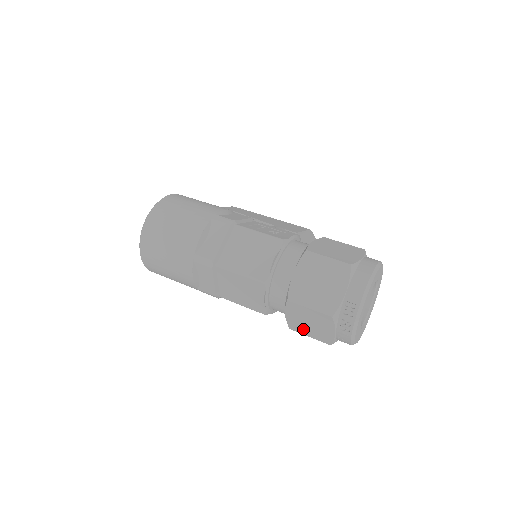
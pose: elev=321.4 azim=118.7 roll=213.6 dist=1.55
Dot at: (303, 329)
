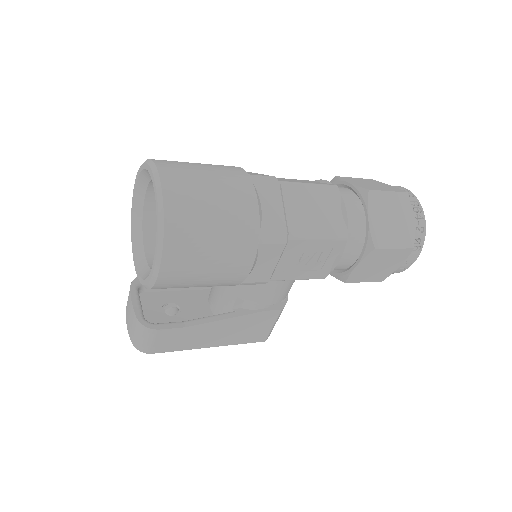
Dot at: (387, 237)
